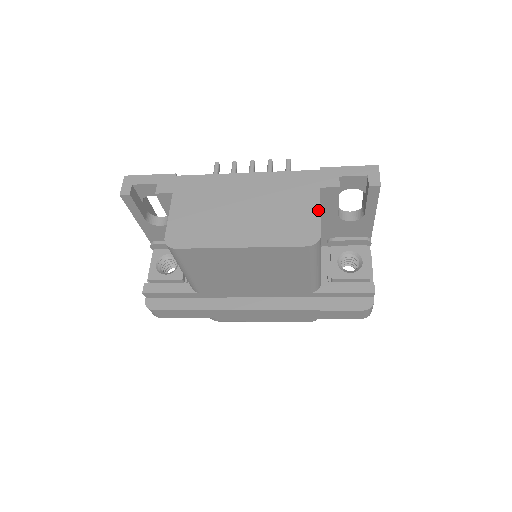
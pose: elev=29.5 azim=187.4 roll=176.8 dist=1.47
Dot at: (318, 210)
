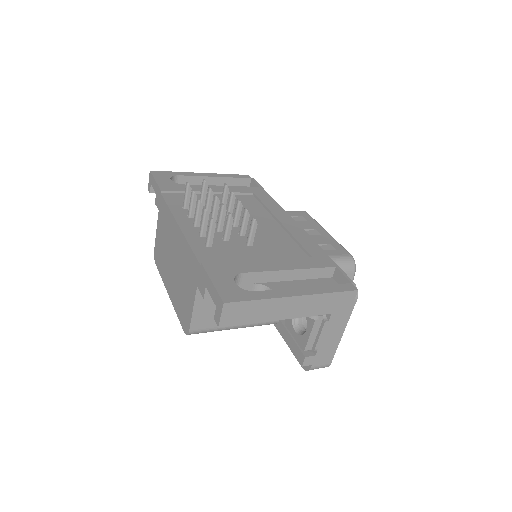
Dot at: (192, 307)
